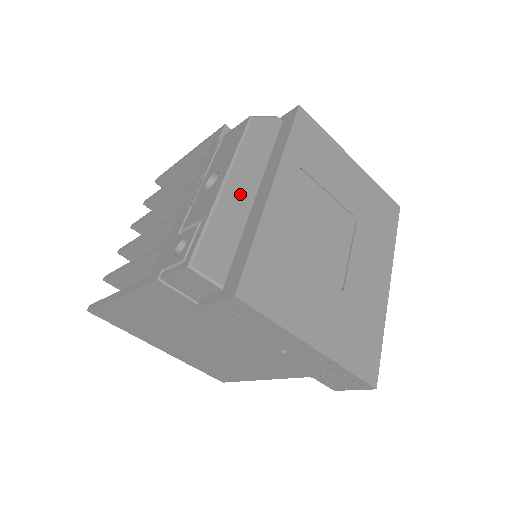
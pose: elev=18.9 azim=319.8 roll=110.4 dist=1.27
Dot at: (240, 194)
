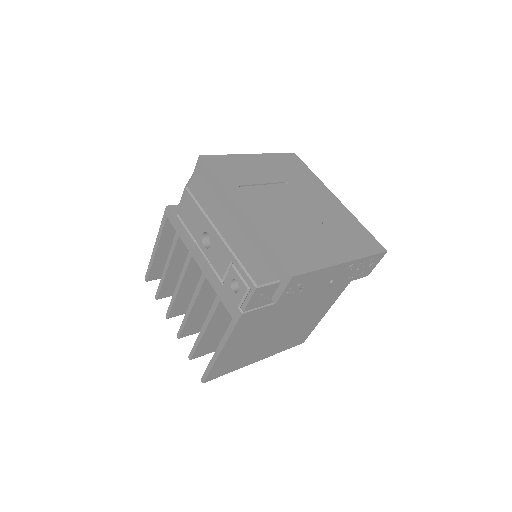
Dot at: (231, 231)
